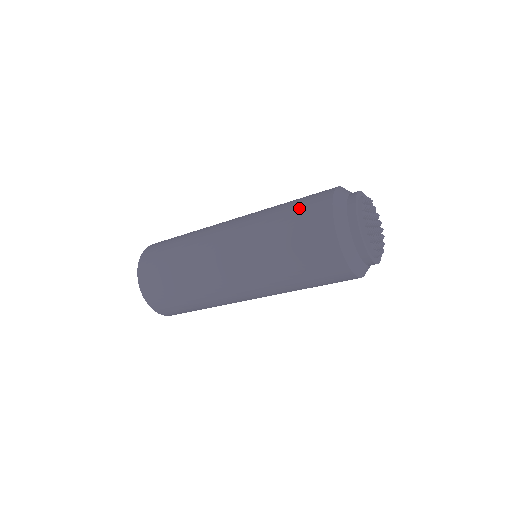
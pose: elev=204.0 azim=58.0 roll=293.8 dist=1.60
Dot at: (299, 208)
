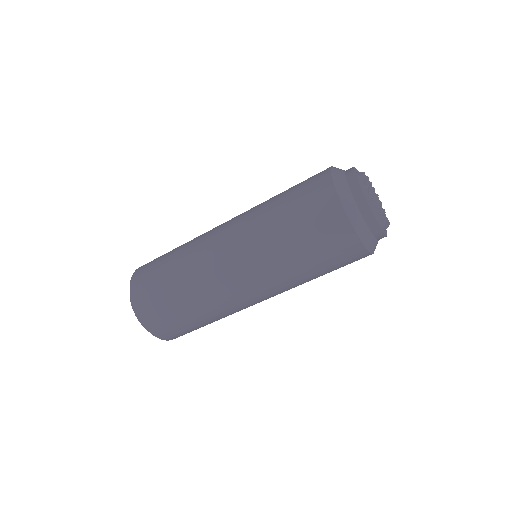
Dot at: occluded
